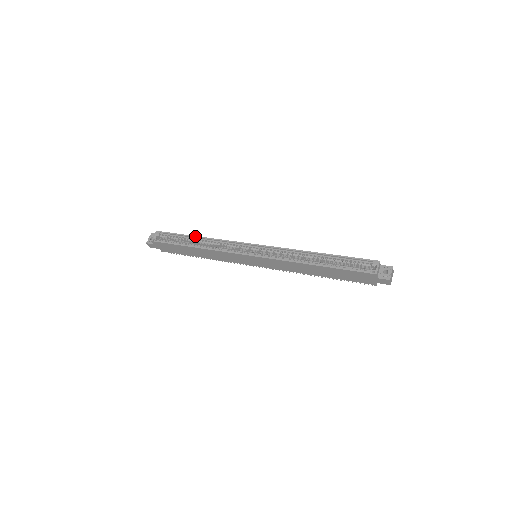
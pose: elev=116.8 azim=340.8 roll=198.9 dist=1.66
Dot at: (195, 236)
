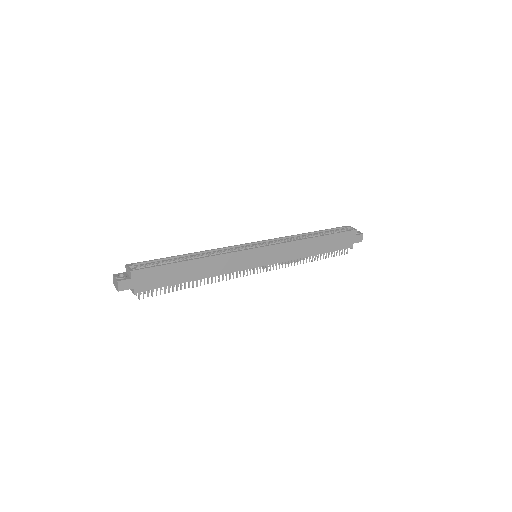
Dot at: (185, 254)
